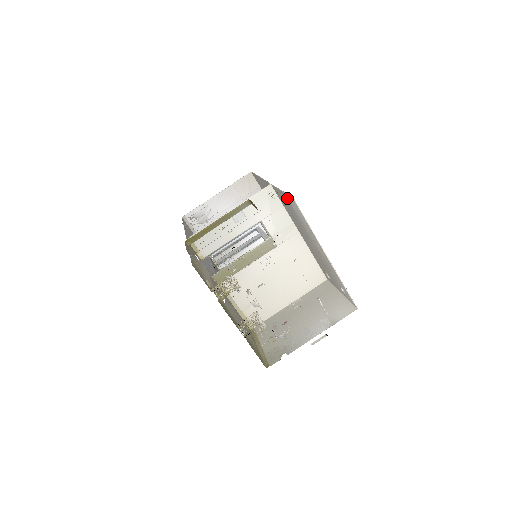
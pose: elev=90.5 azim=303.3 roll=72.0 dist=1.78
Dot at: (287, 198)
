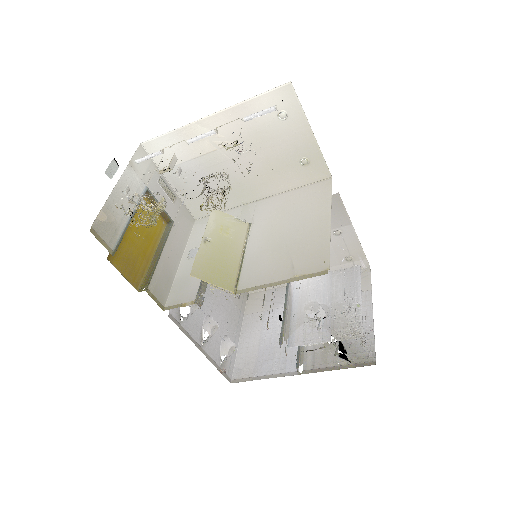
Dot at: (168, 172)
